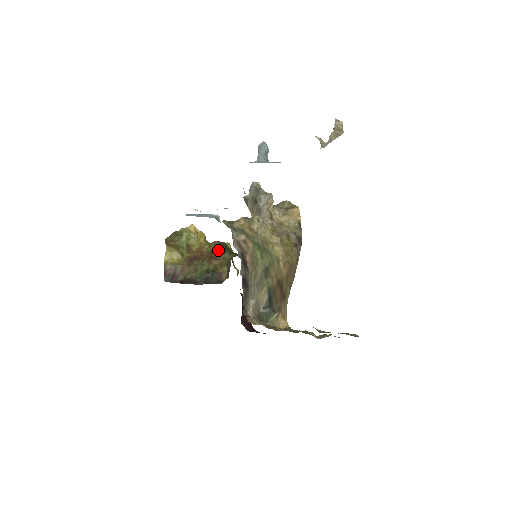
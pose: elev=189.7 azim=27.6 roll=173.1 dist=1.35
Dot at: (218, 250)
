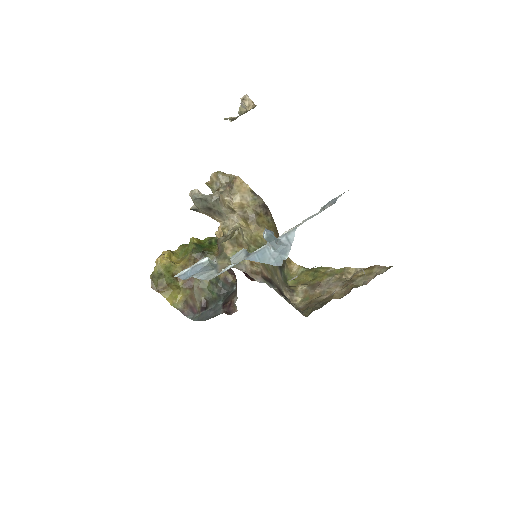
Dot at: (200, 259)
